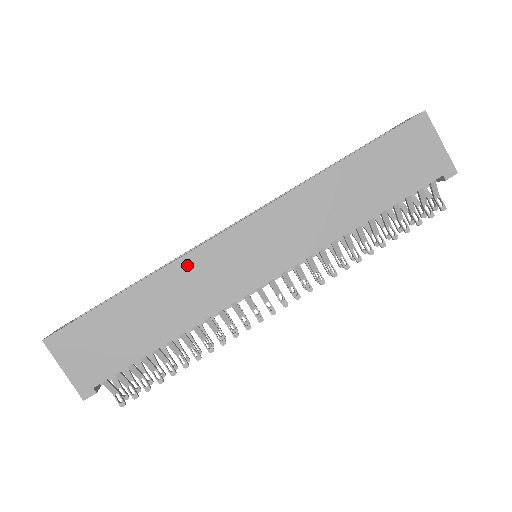
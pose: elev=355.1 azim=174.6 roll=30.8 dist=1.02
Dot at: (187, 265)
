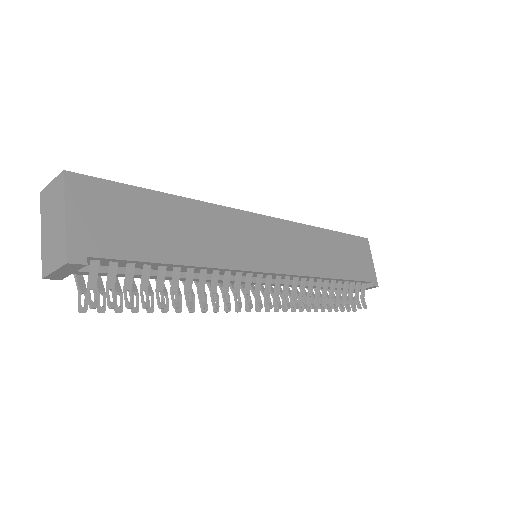
Dot at: (223, 215)
